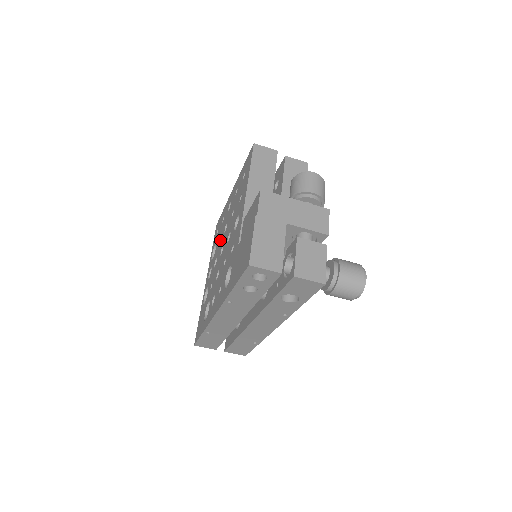
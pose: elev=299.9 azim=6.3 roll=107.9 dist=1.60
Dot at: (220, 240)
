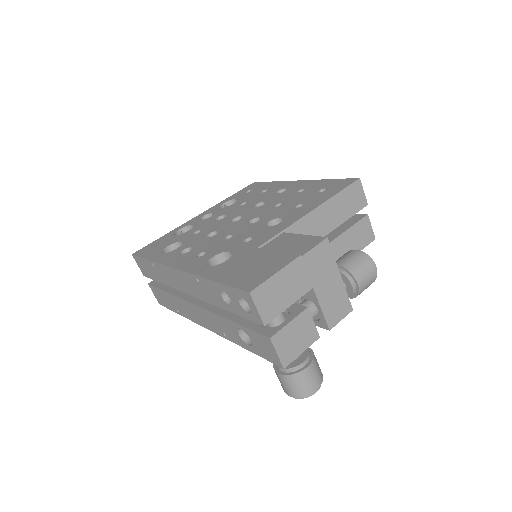
Dot at: (244, 205)
